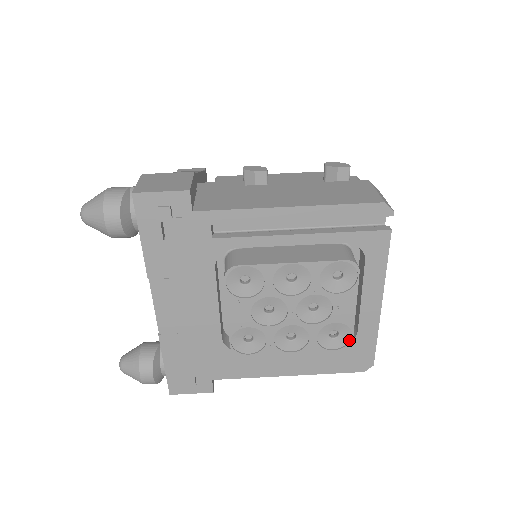
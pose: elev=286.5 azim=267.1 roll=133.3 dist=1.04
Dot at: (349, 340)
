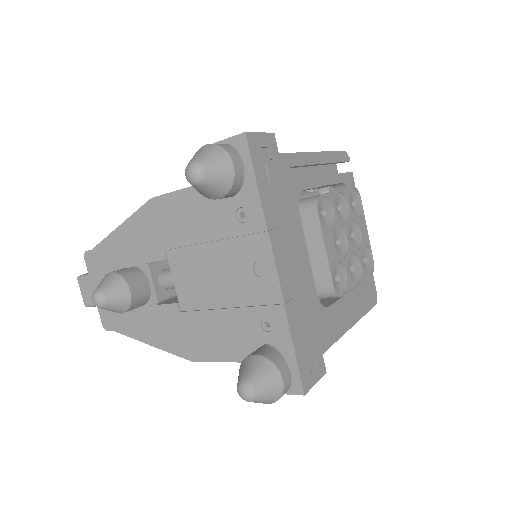
Dot at: (372, 263)
